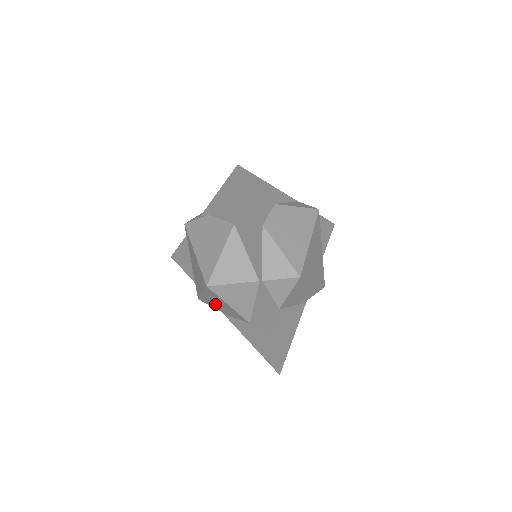
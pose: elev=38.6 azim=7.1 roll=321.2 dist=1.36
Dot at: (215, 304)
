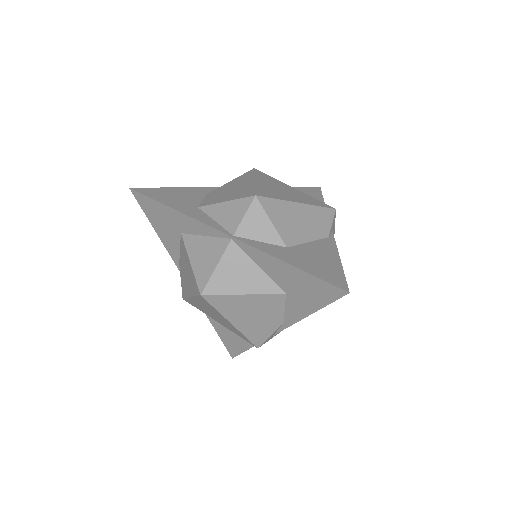
Dot at: (256, 323)
